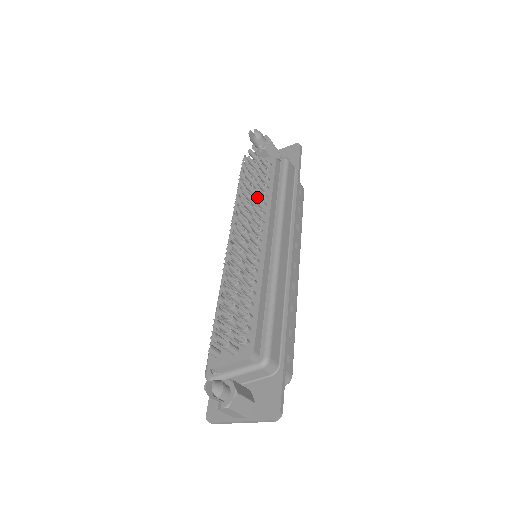
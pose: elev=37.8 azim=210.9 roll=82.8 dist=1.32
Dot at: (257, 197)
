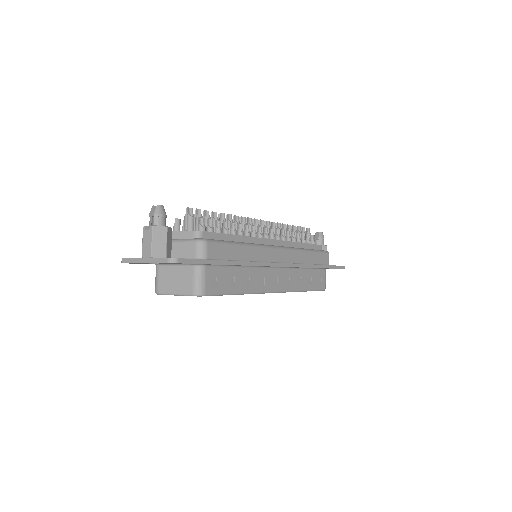
Dot at: (289, 233)
